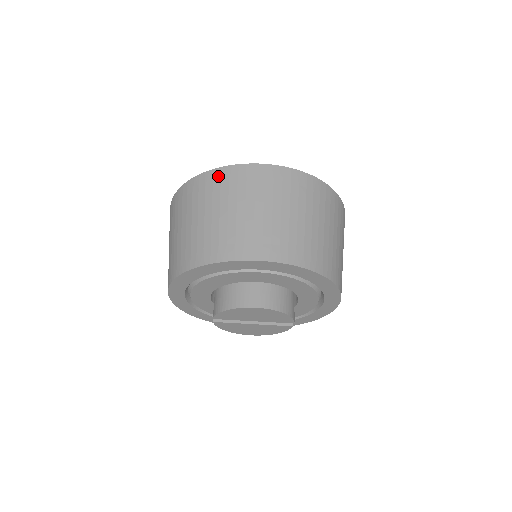
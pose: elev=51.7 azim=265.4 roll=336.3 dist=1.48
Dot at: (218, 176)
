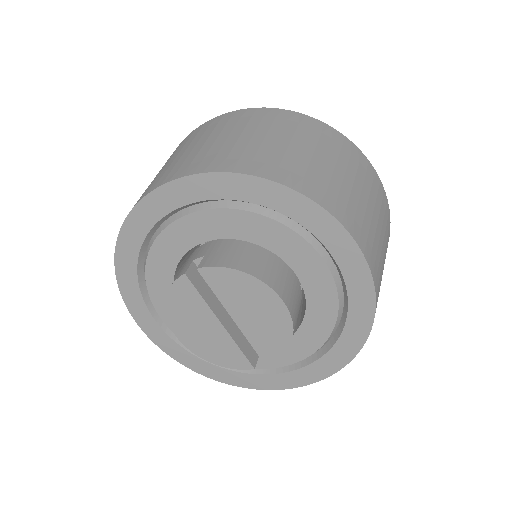
Dot at: (341, 139)
